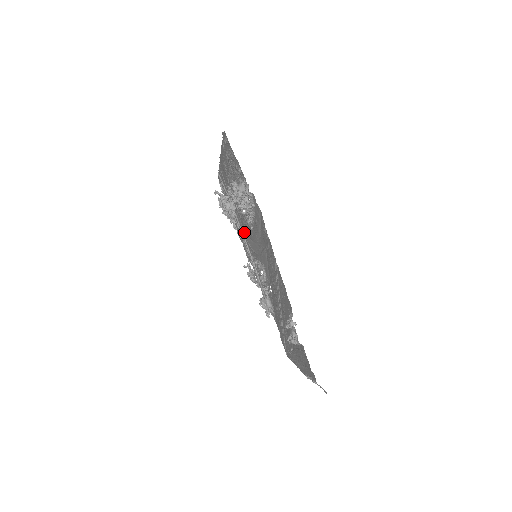
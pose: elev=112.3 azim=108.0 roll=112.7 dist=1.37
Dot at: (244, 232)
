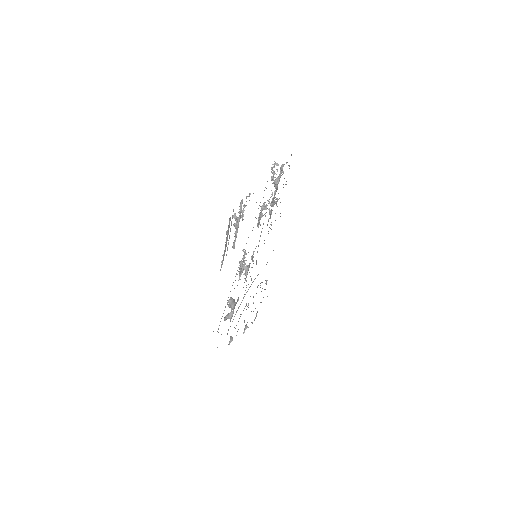
Dot at: occluded
